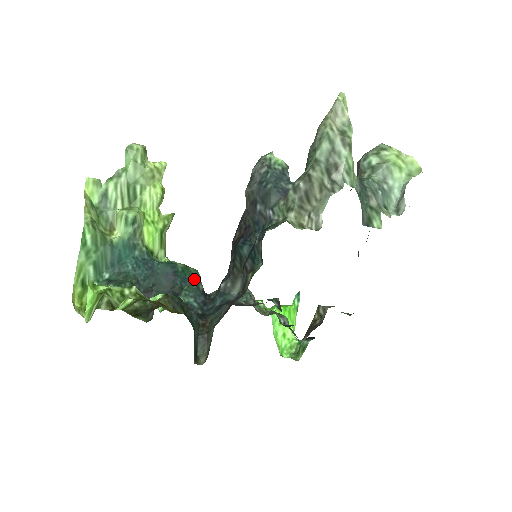
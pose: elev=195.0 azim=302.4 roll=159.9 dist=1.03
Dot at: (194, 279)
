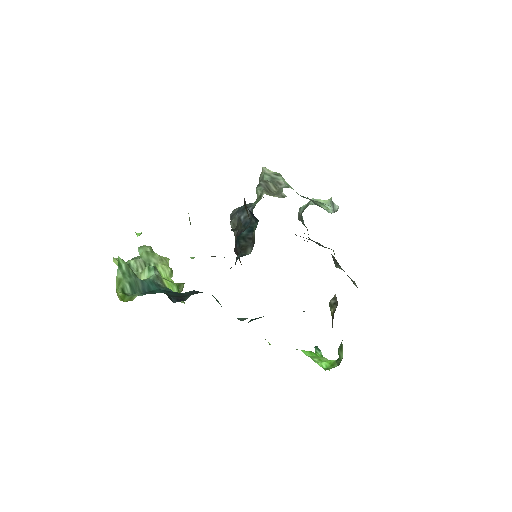
Dot at: occluded
